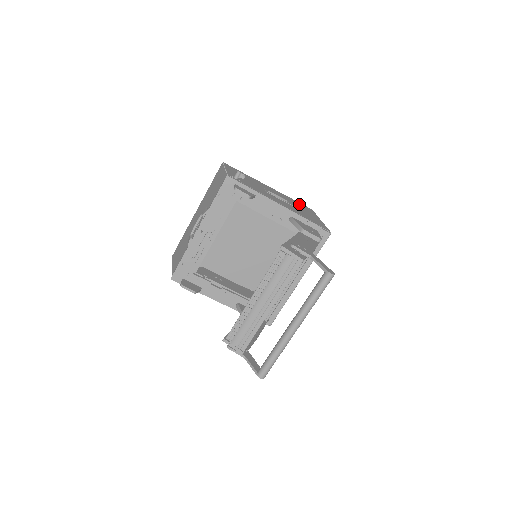
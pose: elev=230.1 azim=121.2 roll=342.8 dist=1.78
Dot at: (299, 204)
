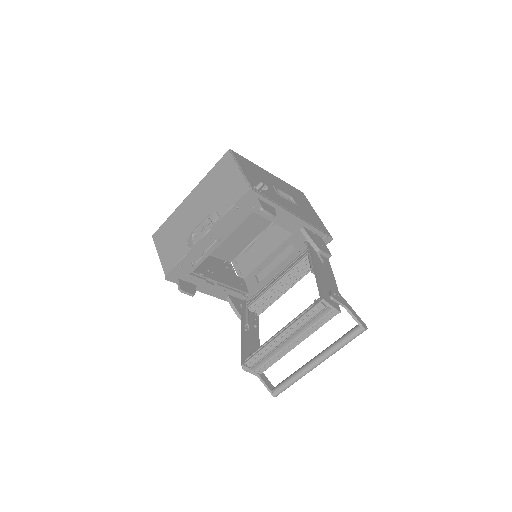
Dot at: (296, 192)
